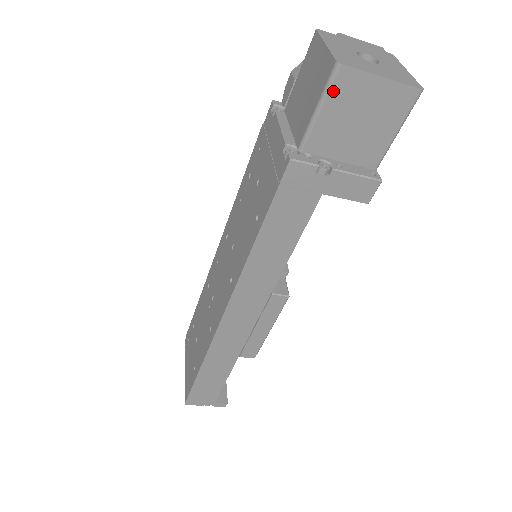
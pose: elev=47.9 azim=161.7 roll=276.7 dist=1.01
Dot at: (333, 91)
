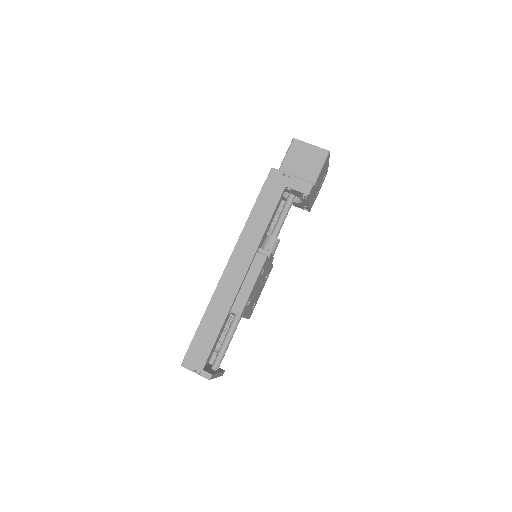
Dot at: (292, 148)
